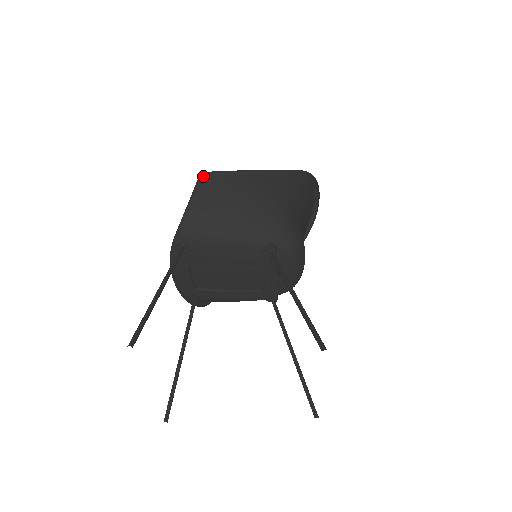
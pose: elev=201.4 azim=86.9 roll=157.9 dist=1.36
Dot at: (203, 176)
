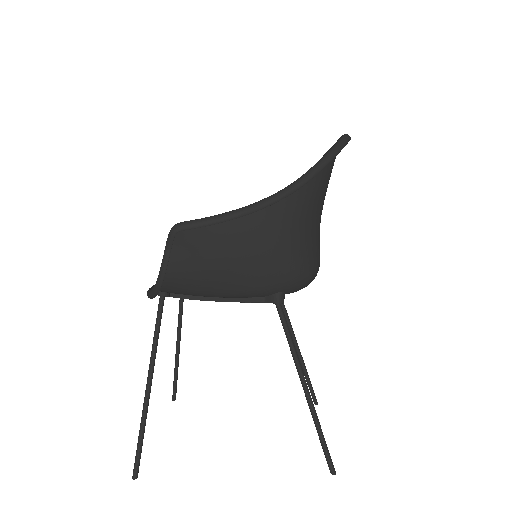
Dot at: (175, 226)
